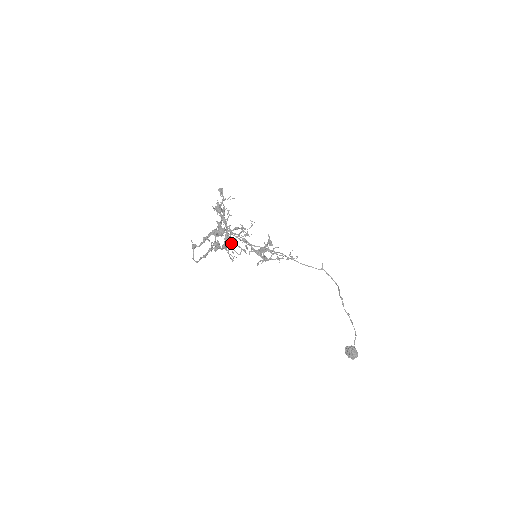
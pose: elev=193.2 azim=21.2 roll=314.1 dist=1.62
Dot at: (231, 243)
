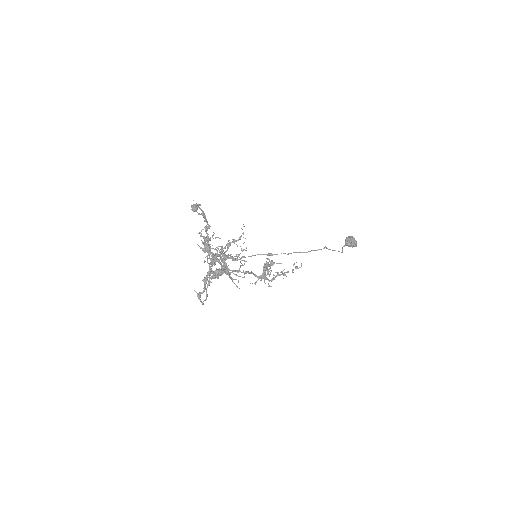
Dot at: (227, 255)
